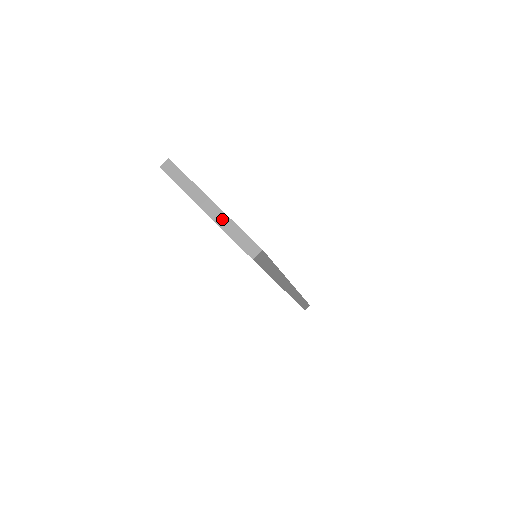
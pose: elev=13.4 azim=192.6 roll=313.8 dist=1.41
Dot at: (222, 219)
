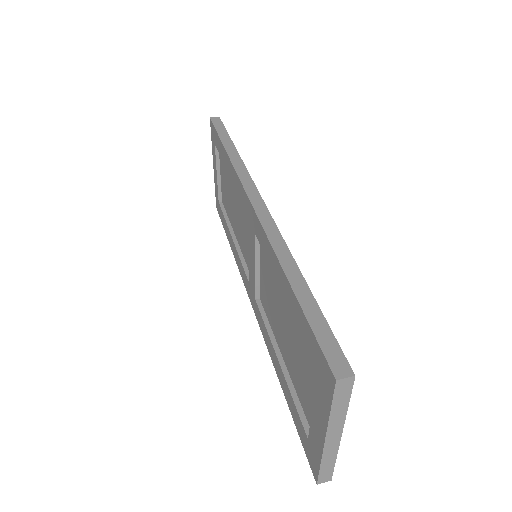
Dot at: (331, 452)
